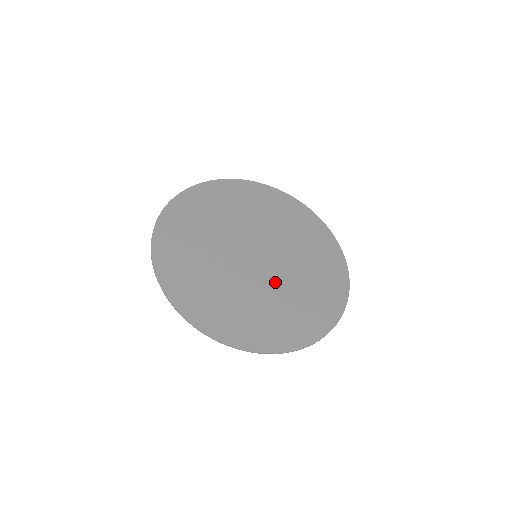
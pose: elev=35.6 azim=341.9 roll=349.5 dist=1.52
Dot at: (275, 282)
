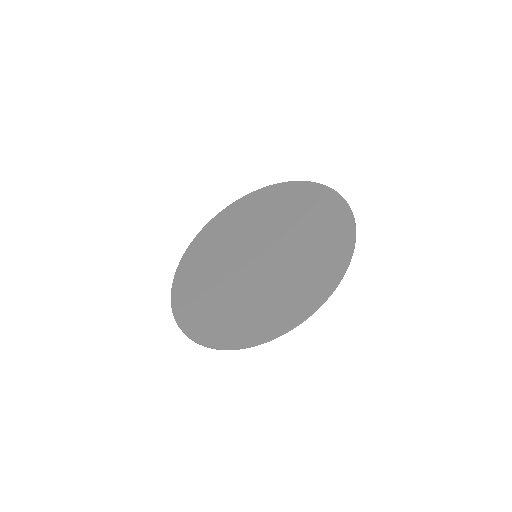
Dot at: (245, 283)
